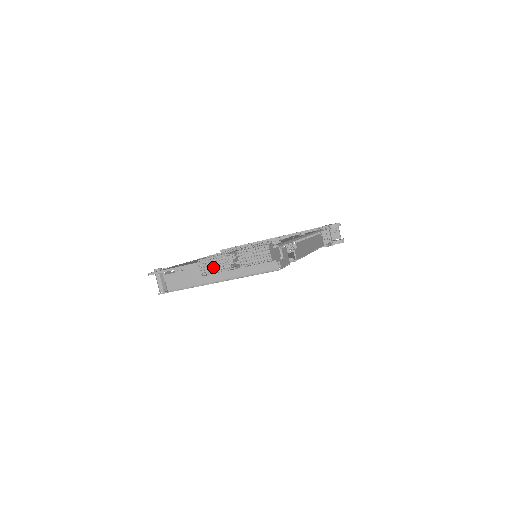
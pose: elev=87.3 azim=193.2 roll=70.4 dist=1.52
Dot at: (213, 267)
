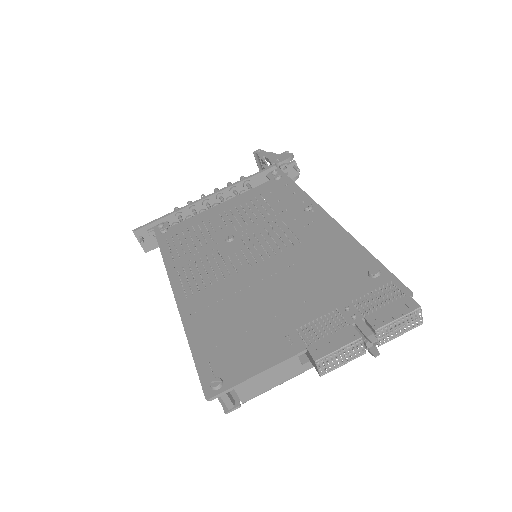
Dot at: (339, 361)
